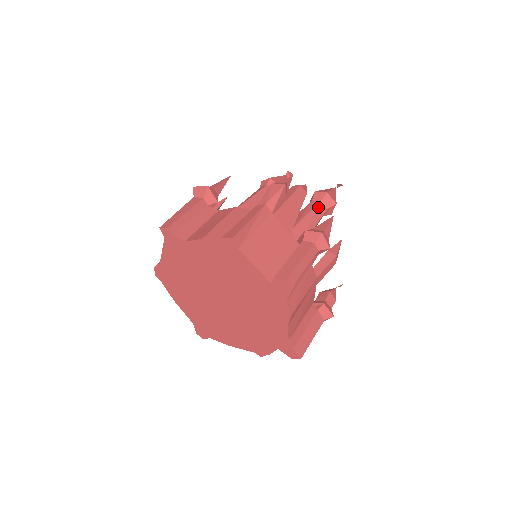
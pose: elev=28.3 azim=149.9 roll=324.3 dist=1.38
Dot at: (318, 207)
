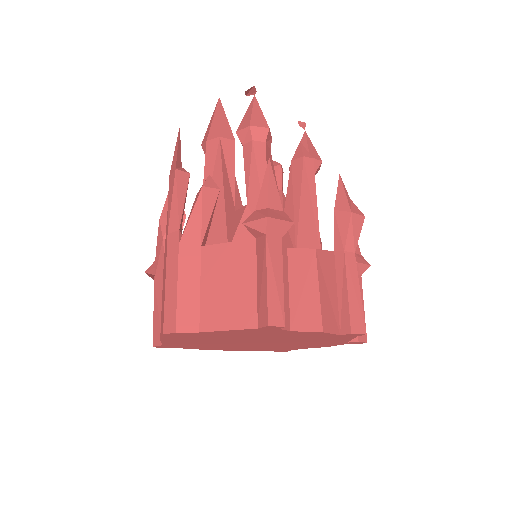
Dot at: occluded
